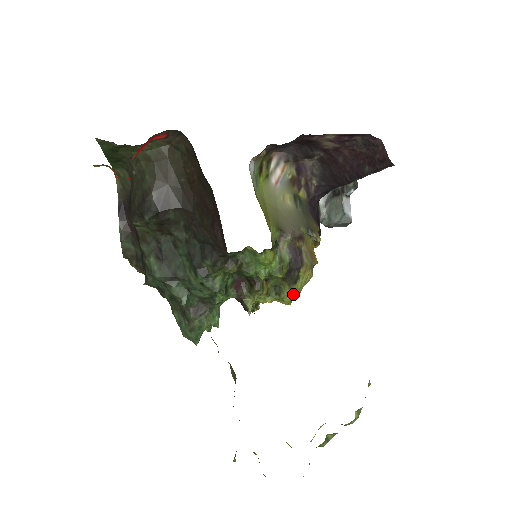
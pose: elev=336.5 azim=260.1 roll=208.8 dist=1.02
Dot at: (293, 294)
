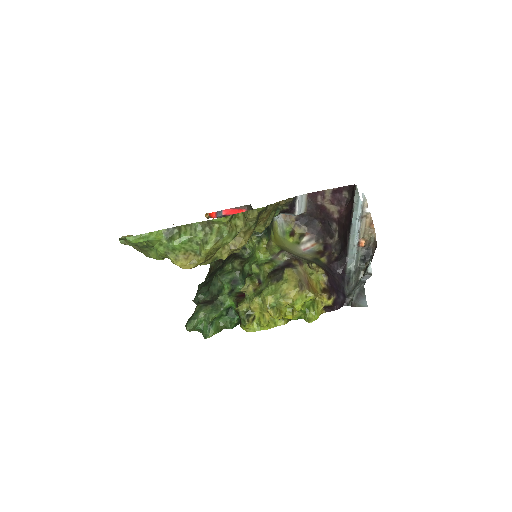
Dot at: (273, 292)
